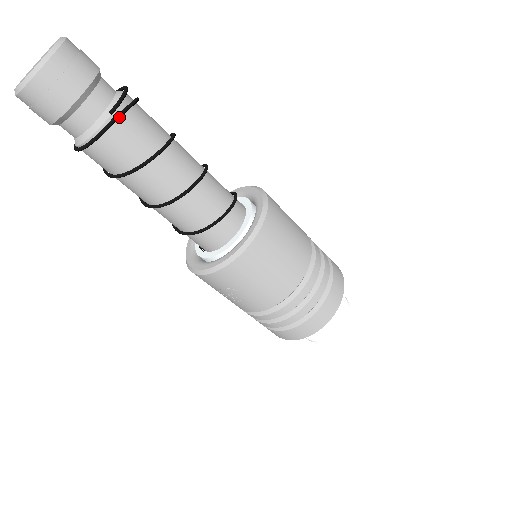
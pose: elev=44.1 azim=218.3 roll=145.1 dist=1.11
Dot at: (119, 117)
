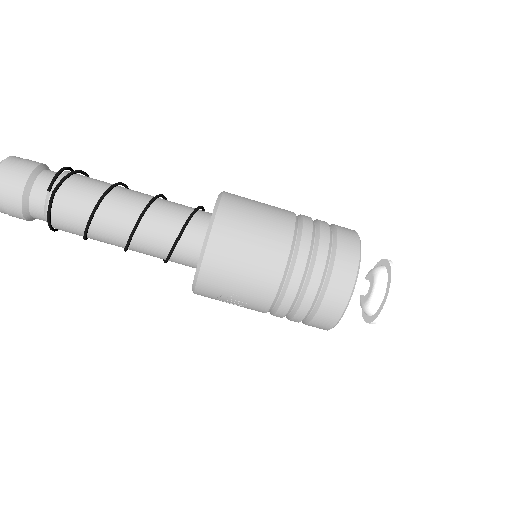
Dot at: (56, 190)
